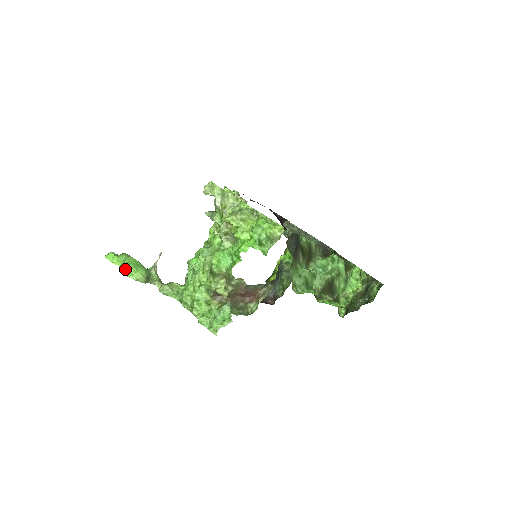
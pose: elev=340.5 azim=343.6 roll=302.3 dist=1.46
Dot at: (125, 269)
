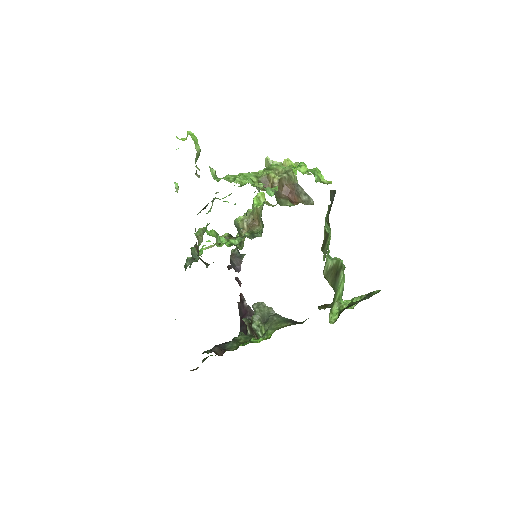
Dot at: (191, 134)
